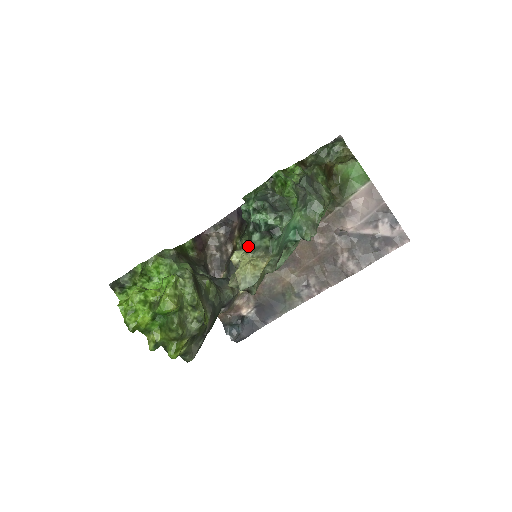
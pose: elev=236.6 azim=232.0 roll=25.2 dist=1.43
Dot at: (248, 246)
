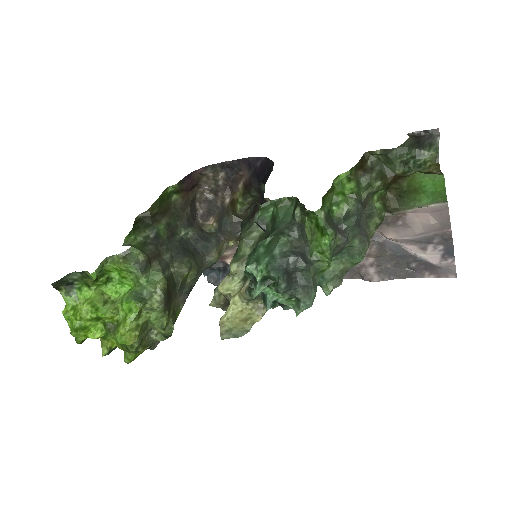
Dot at: (244, 293)
